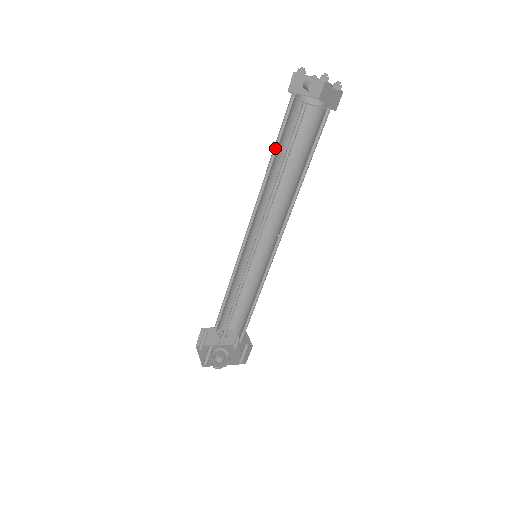
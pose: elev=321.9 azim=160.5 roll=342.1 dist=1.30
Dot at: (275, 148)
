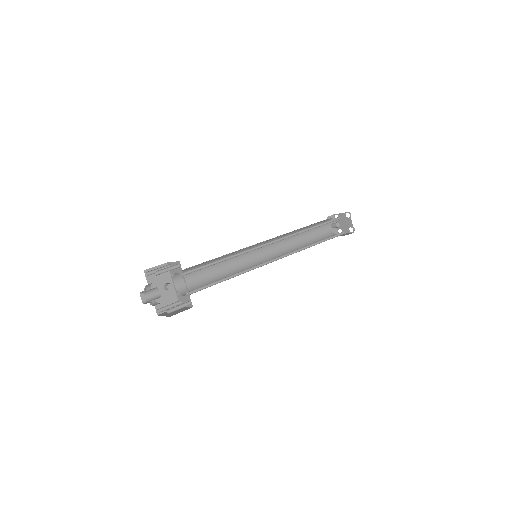
Dot at: (306, 228)
